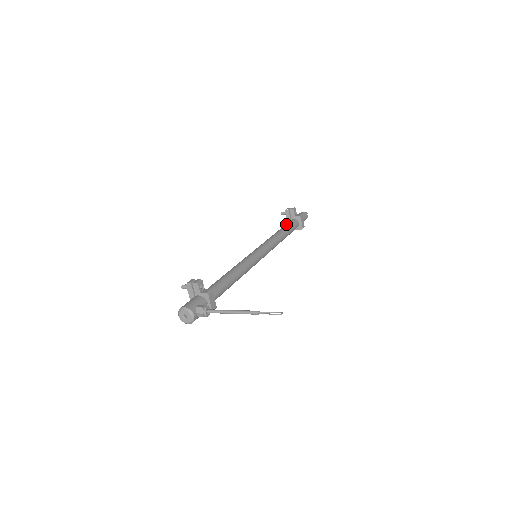
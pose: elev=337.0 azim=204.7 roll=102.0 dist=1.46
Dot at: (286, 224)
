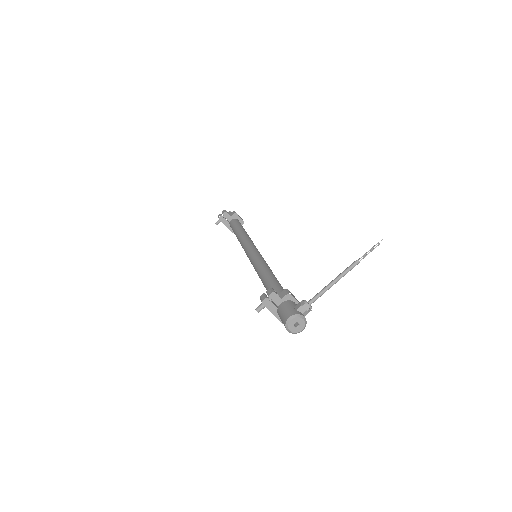
Dot at: (233, 226)
